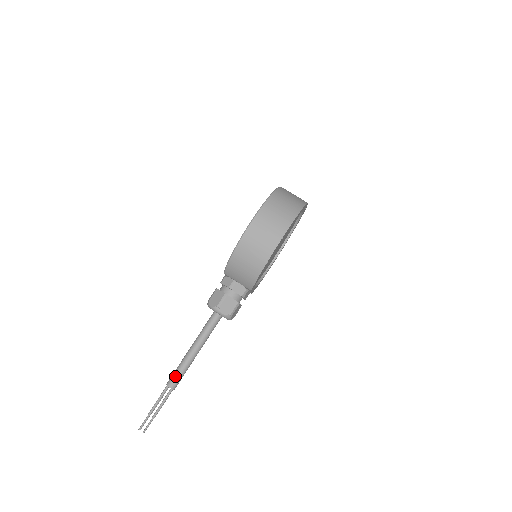
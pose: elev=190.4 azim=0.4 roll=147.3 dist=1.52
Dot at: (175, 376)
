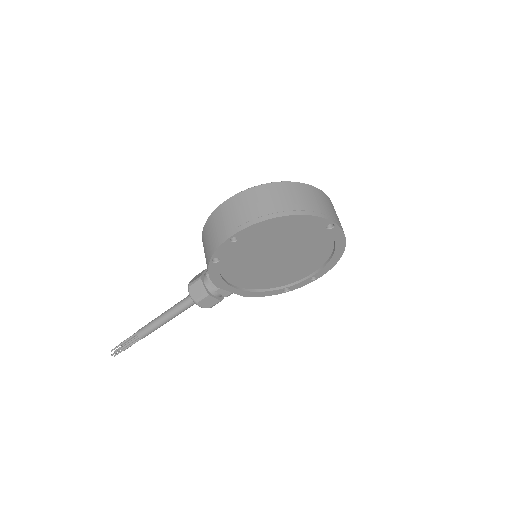
Dot at: (144, 327)
